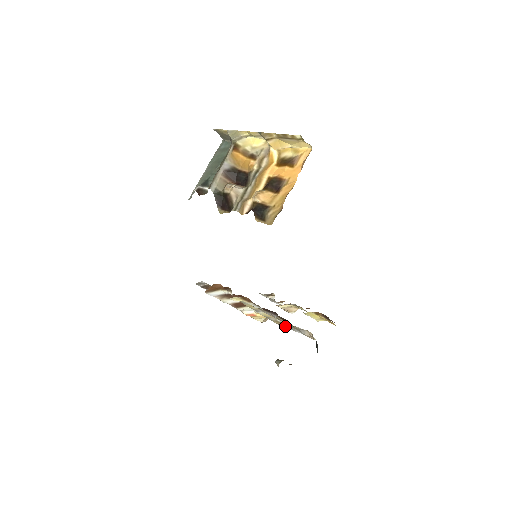
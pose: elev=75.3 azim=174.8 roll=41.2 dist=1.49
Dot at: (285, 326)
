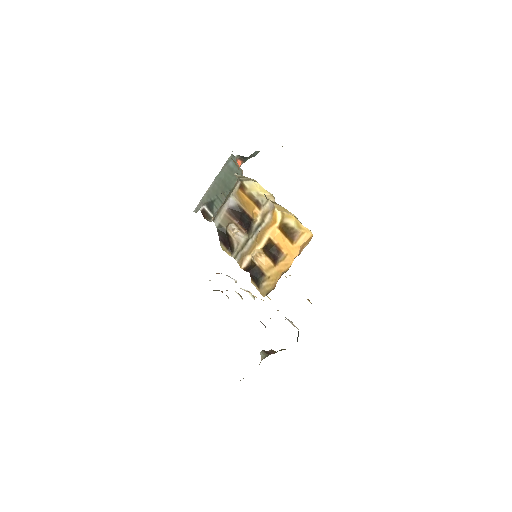
Dot at: occluded
